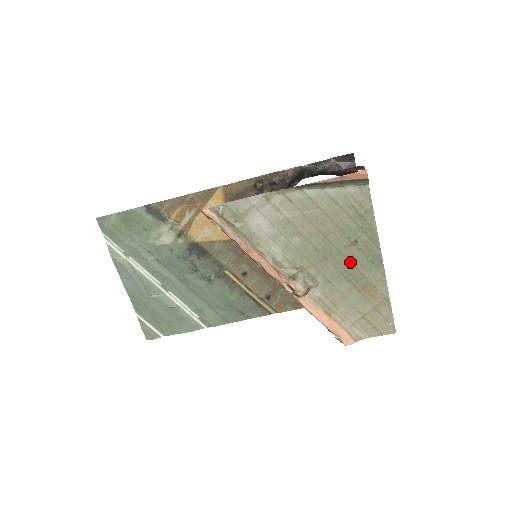
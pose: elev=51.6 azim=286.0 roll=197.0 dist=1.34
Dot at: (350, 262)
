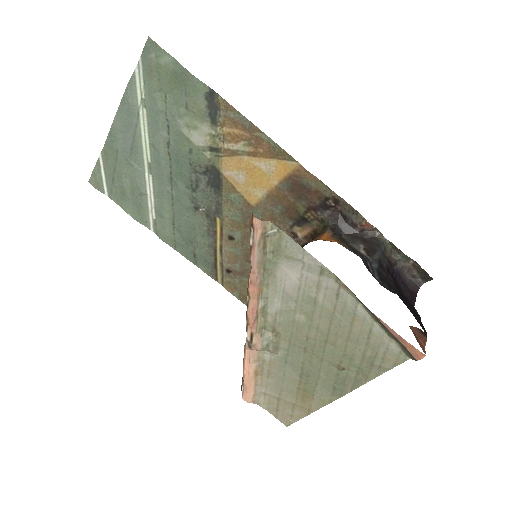
Dot at: (319, 371)
